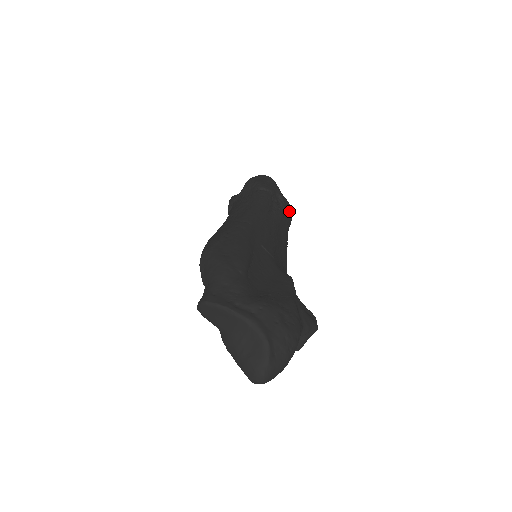
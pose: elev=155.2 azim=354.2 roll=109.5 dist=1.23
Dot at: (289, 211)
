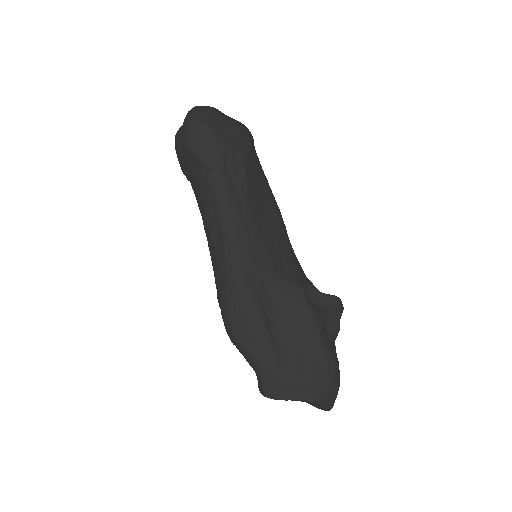
Dot at: (246, 143)
